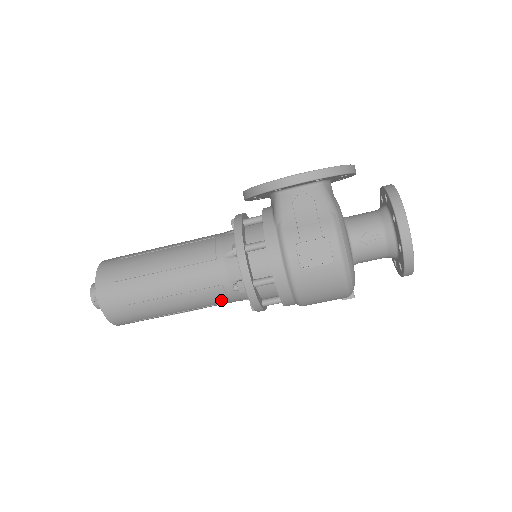
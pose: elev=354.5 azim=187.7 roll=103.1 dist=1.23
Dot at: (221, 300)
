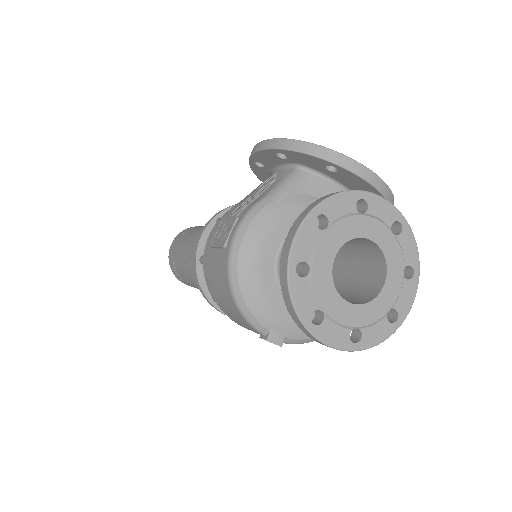
Dot at: occluded
